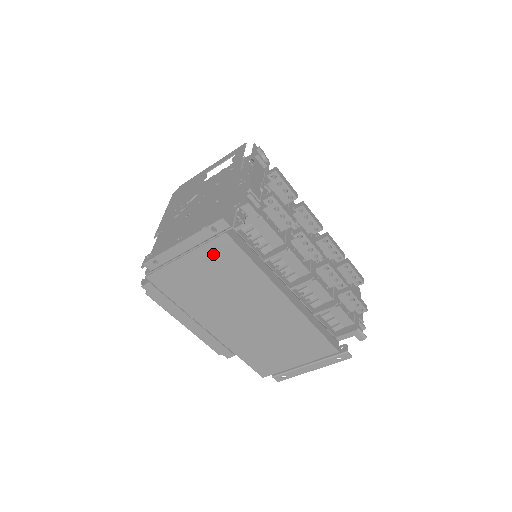
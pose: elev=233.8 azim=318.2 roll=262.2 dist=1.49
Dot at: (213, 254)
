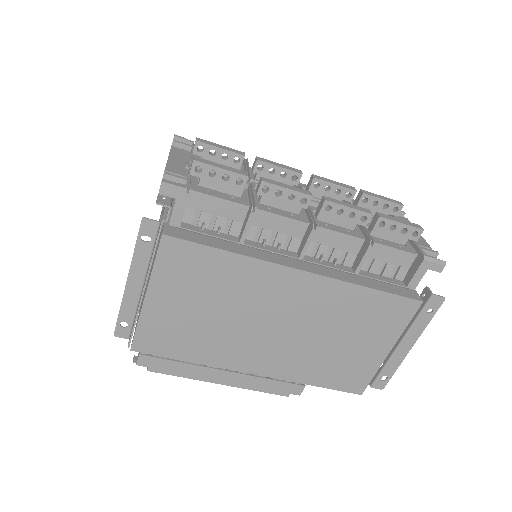
Dot at: (172, 272)
